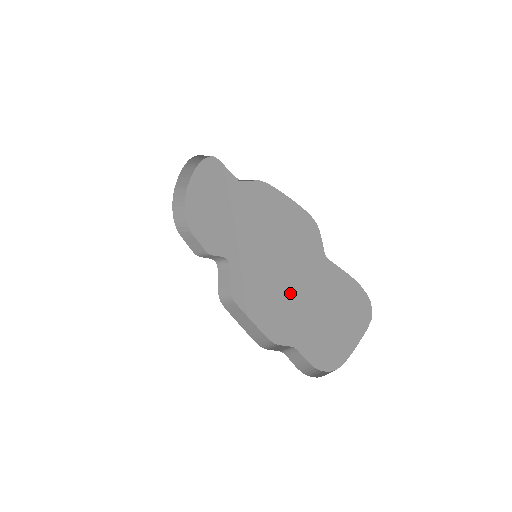
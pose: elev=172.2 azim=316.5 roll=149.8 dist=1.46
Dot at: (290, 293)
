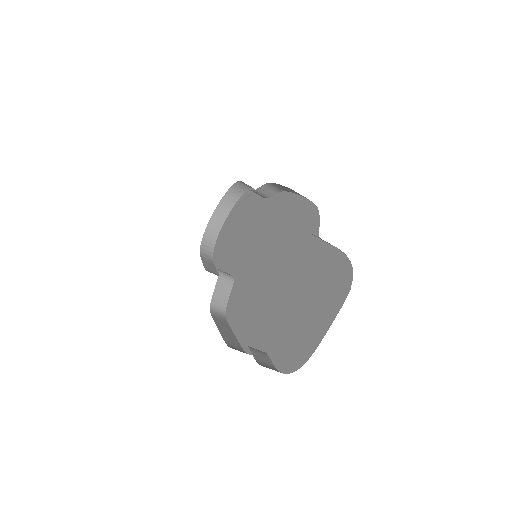
Dot at: (278, 289)
